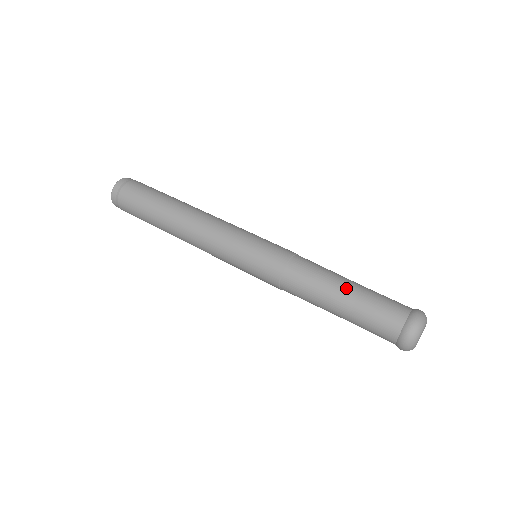
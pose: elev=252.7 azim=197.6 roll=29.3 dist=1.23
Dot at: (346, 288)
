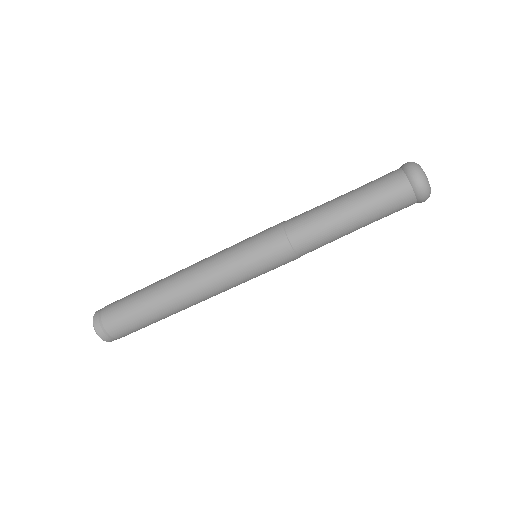
Dot at: (344, 203)
